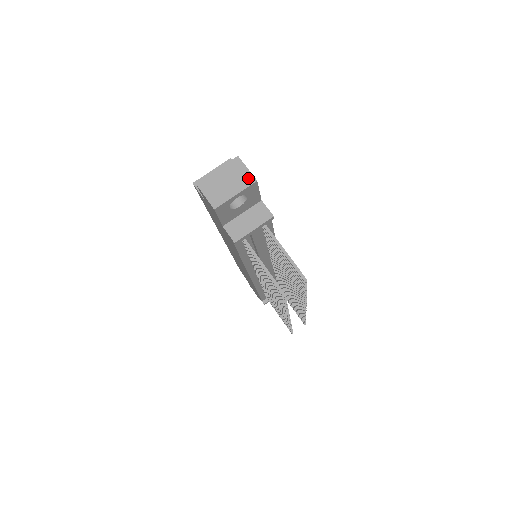
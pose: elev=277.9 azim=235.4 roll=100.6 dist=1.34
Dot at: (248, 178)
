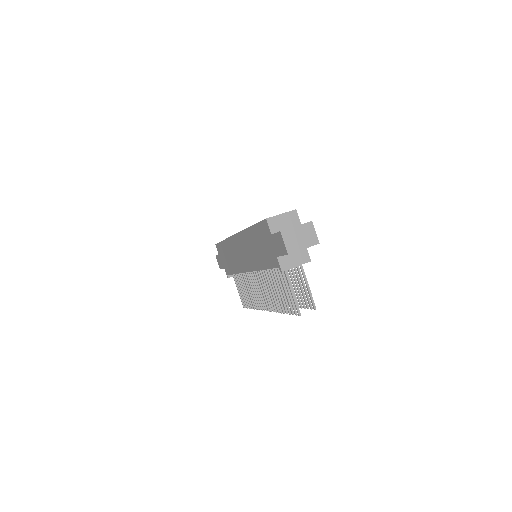
Dot at: (314, 240)
